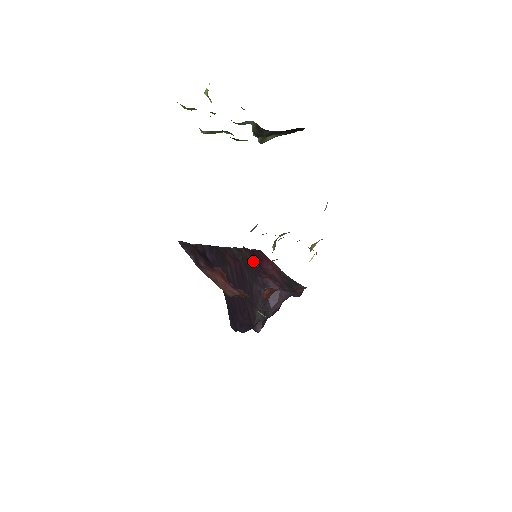
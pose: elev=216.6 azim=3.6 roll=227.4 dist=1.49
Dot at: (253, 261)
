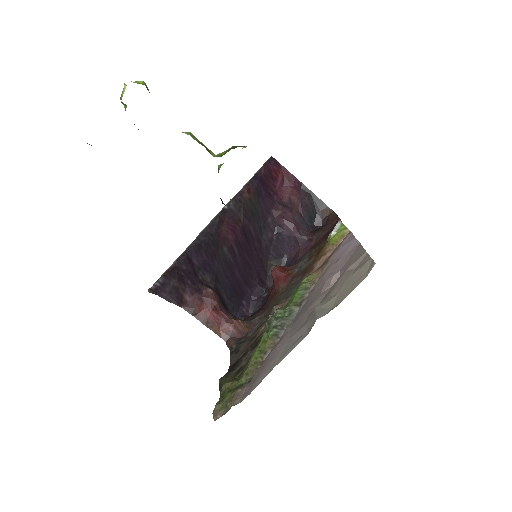
Dot at: (261, 198)
